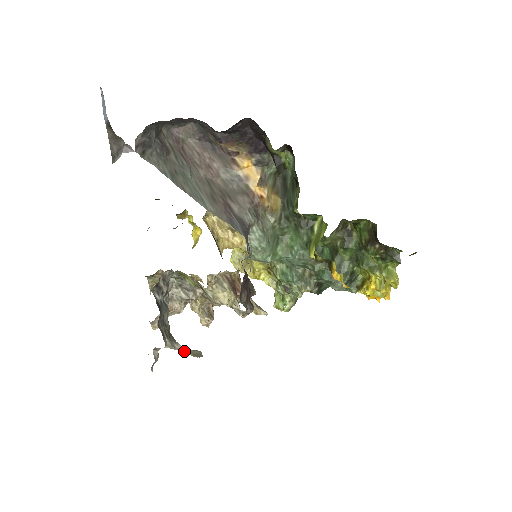
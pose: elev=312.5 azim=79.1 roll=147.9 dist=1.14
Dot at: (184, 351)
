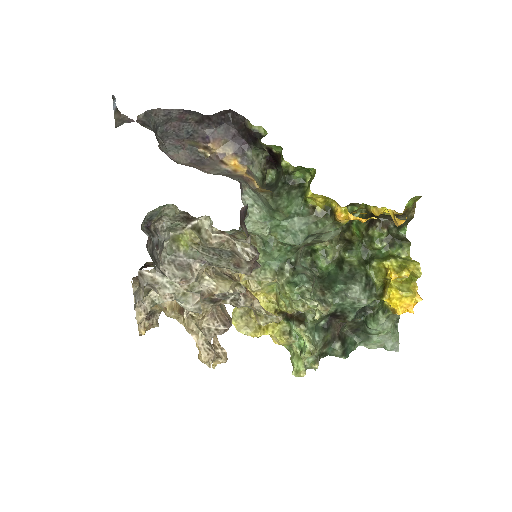
Dot at: (178, 290)
